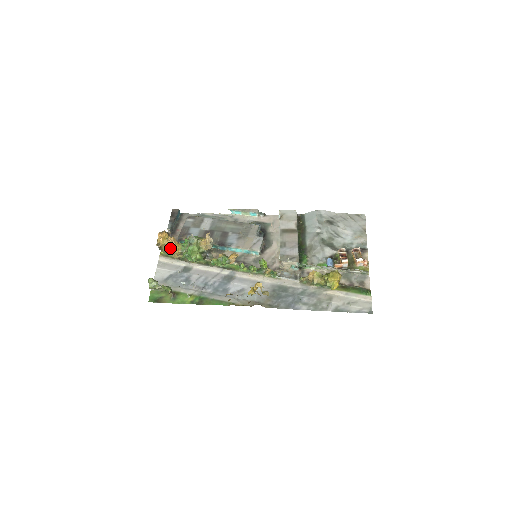
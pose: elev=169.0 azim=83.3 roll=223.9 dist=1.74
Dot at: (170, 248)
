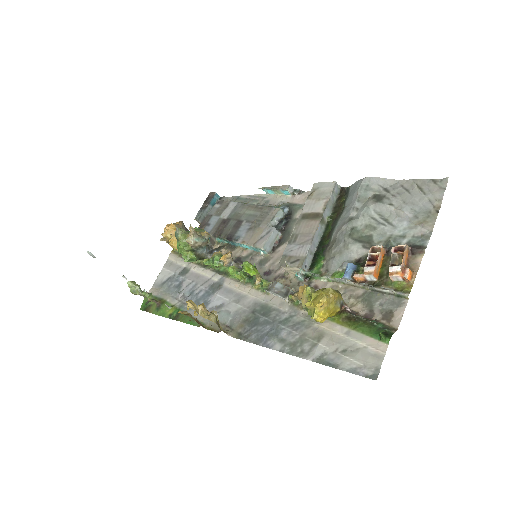
Dot at: (170, 244)
